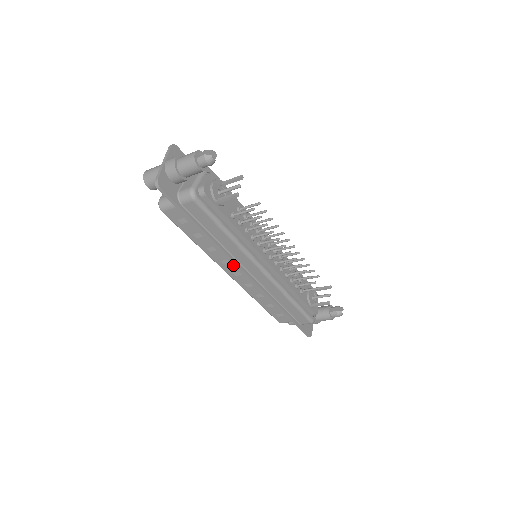
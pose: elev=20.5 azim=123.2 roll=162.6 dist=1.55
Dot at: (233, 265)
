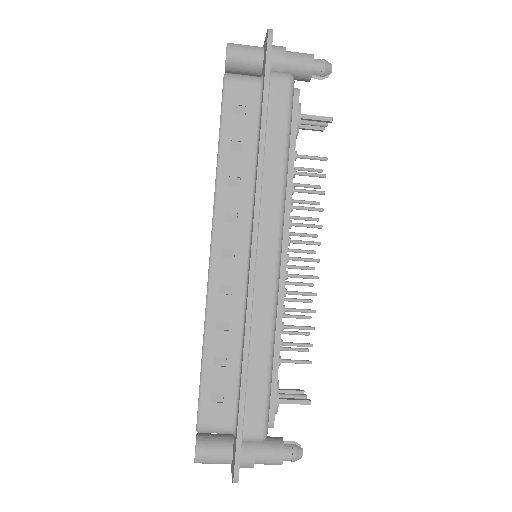
Dot at: (237, 230)
